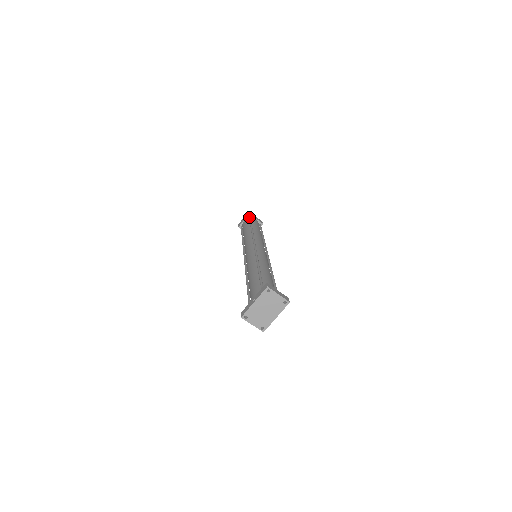
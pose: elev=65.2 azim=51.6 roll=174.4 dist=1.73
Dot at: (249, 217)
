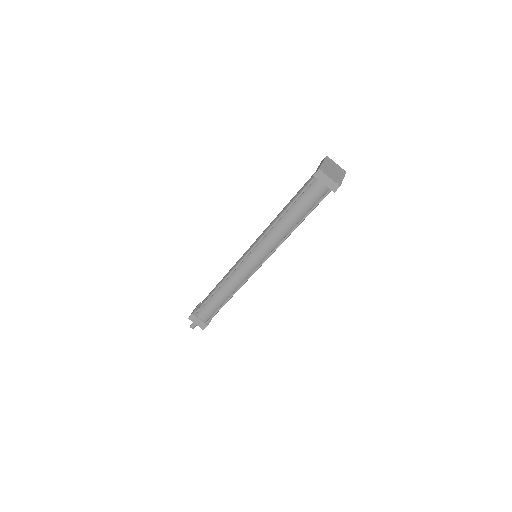
Dot at: occluded
